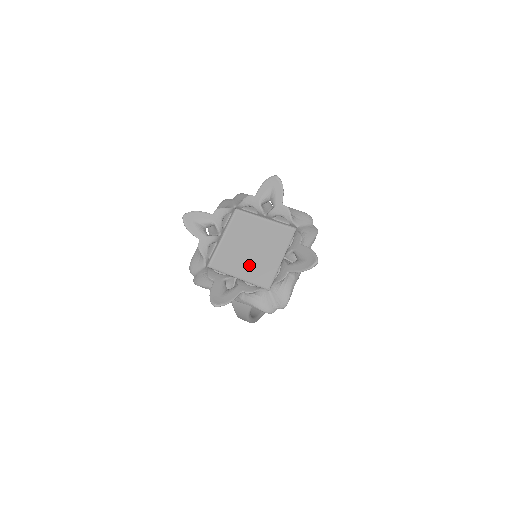
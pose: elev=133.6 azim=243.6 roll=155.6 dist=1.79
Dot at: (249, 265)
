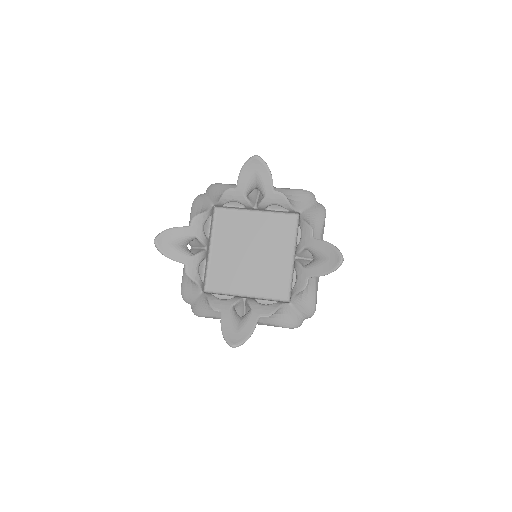
Dot at: (254, 276)
